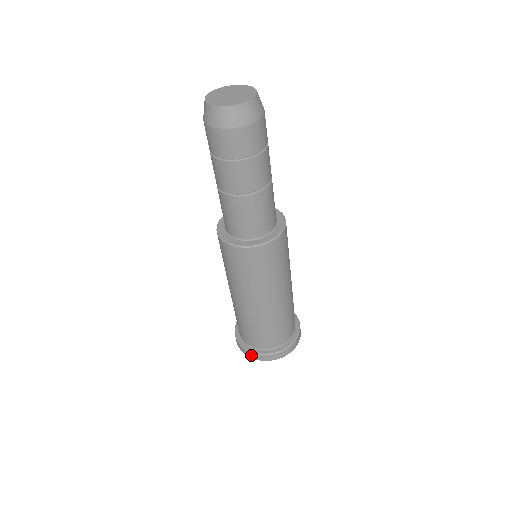
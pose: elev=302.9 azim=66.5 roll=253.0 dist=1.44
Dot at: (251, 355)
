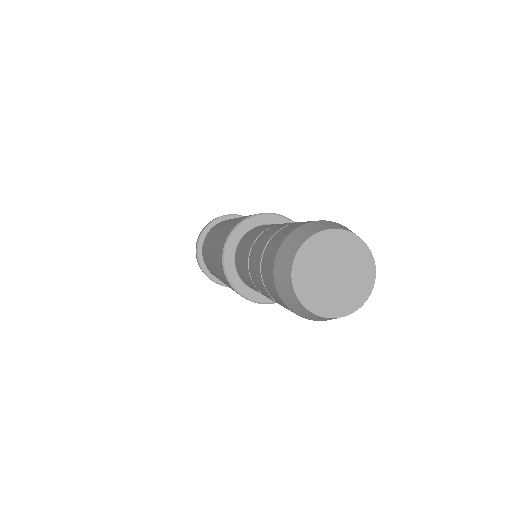
Dot at: (221, 285)
